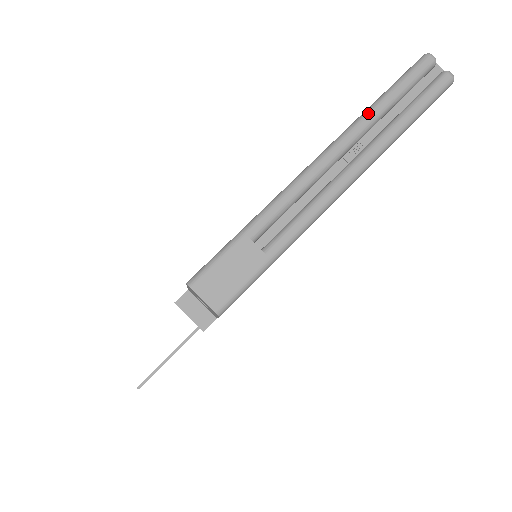
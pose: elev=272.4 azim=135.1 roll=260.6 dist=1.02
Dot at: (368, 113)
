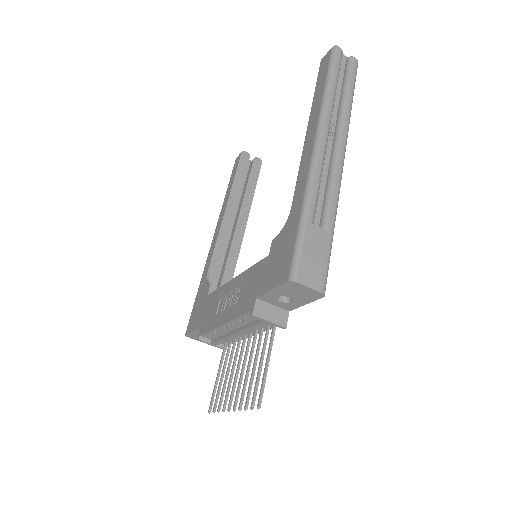
Dot at: (327, 99)
